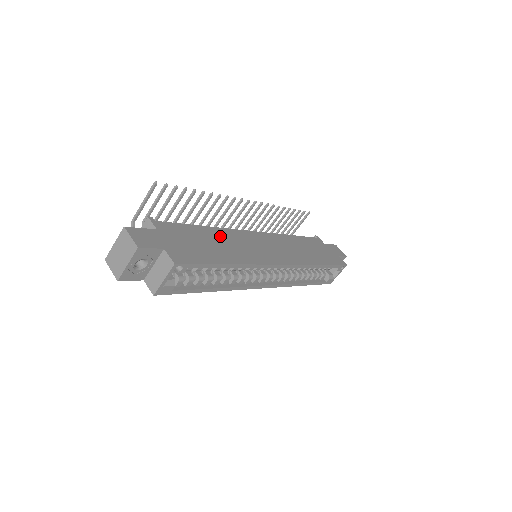
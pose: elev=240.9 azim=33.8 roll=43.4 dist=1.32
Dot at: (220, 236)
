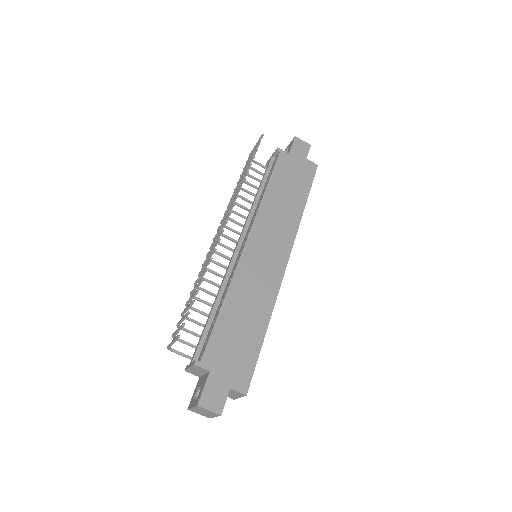
Dot at: (237, 301)
